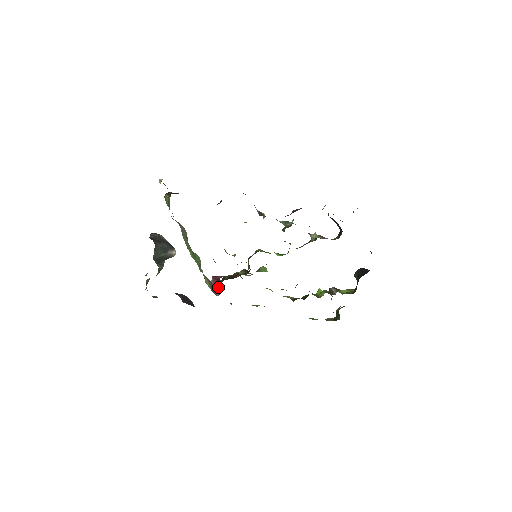
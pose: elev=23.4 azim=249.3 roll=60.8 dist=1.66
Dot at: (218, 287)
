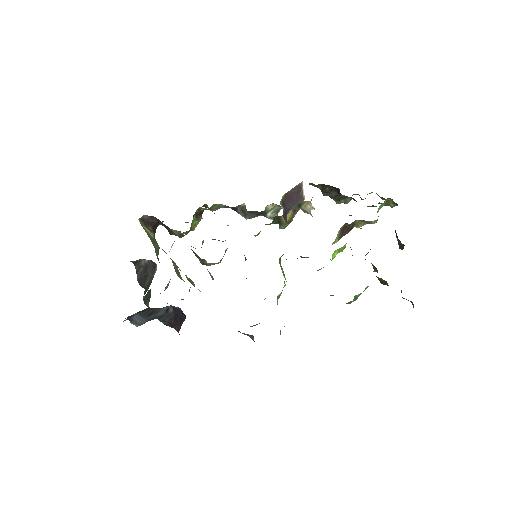
Dot at: occluded
